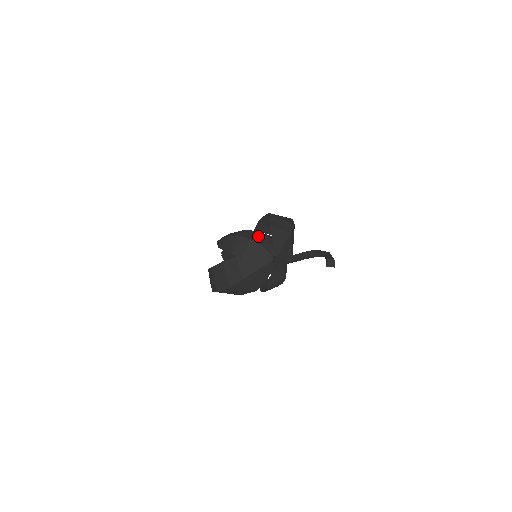
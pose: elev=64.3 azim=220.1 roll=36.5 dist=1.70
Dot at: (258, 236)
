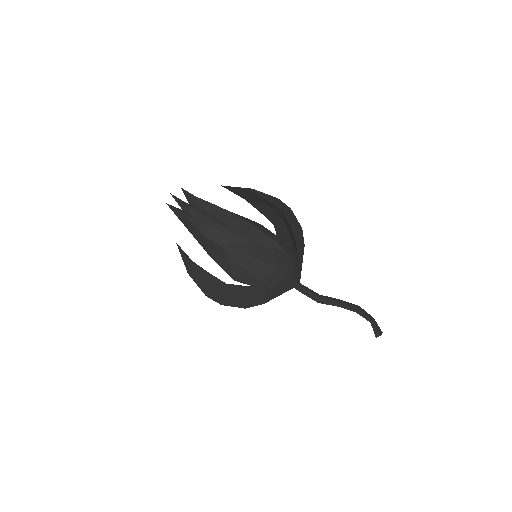
Dot at: (290, 263)
